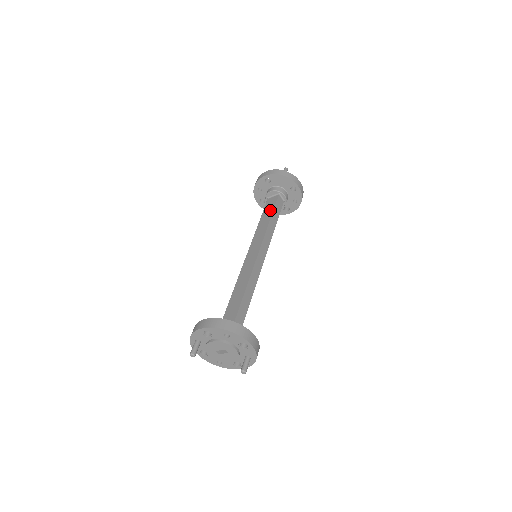
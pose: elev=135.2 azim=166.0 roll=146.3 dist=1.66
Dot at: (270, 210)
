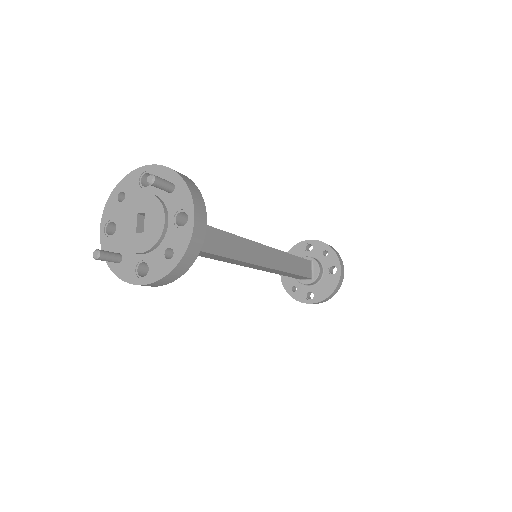
Dot at: occluded
